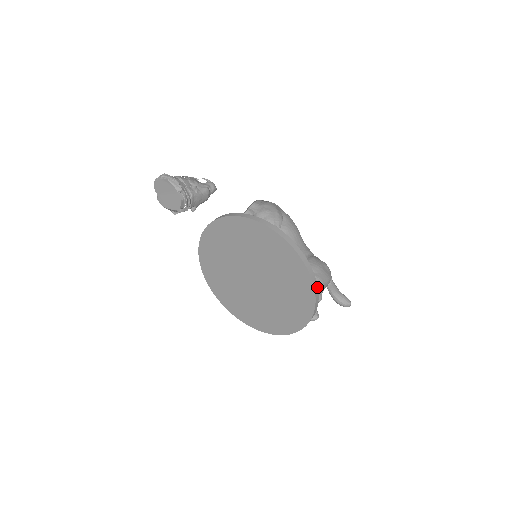
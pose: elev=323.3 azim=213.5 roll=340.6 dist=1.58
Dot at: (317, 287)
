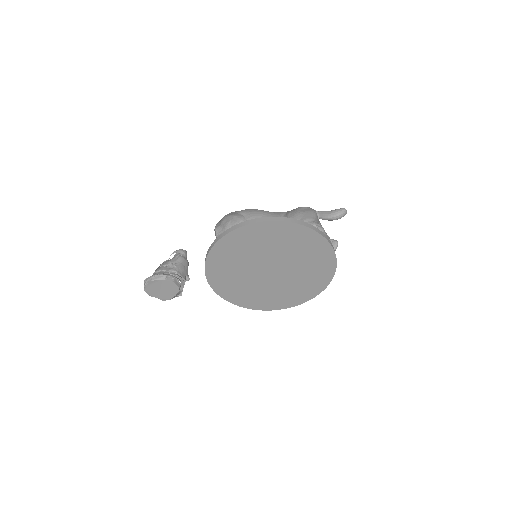
Dot at: (309, 225)
